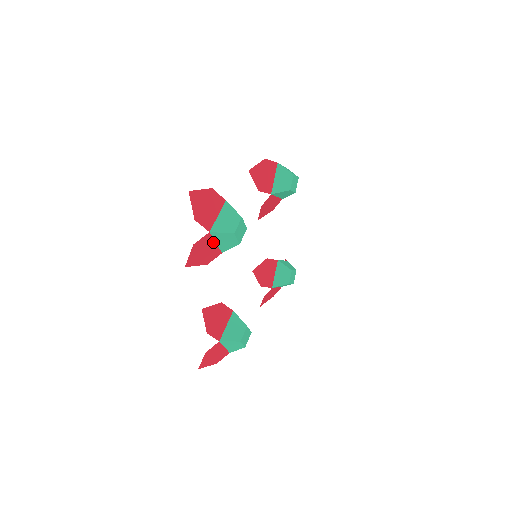
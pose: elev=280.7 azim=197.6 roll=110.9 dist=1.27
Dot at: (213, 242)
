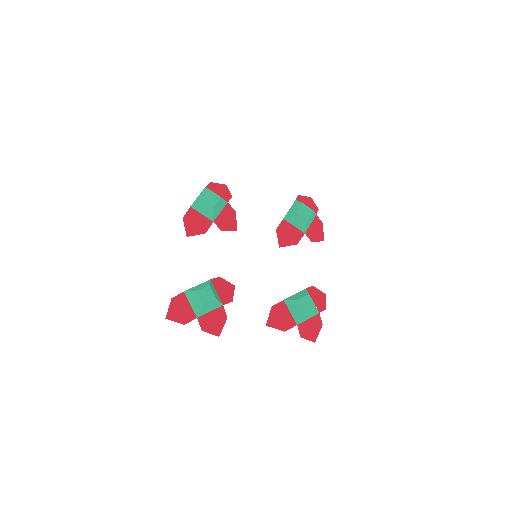
Dot at: (208, 314)
